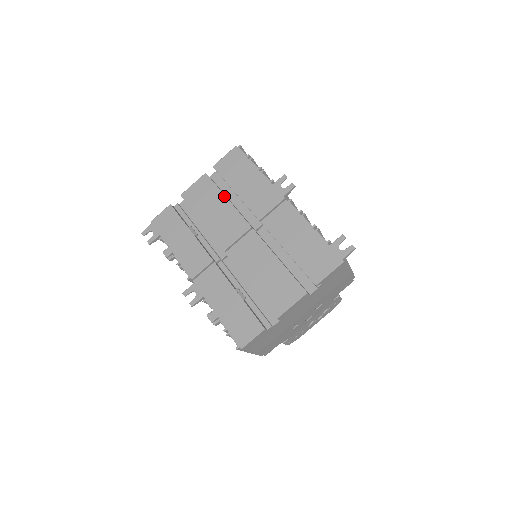
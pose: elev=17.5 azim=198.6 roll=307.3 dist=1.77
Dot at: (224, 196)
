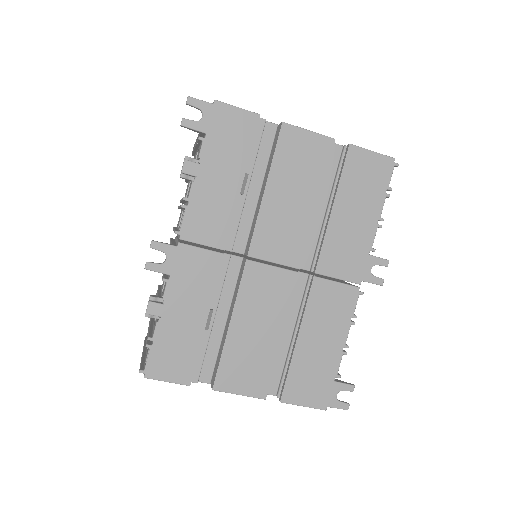
Dot at: (319, 196)
